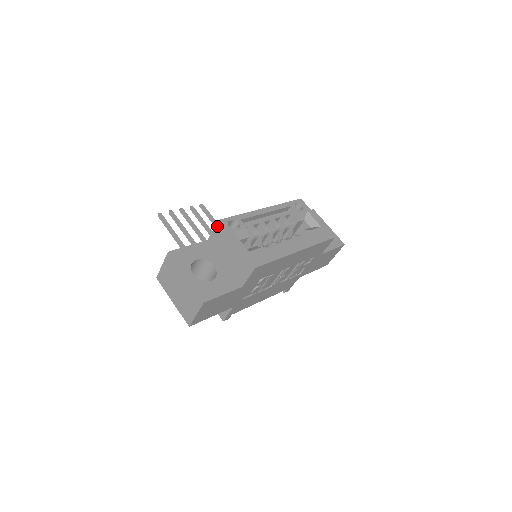
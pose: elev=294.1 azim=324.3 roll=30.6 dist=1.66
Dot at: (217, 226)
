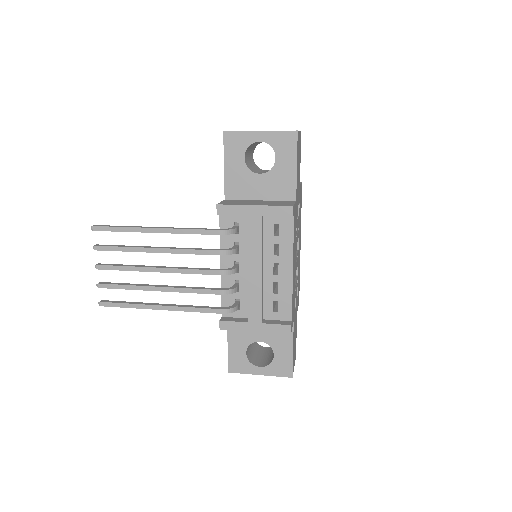
Dot at: occluded
